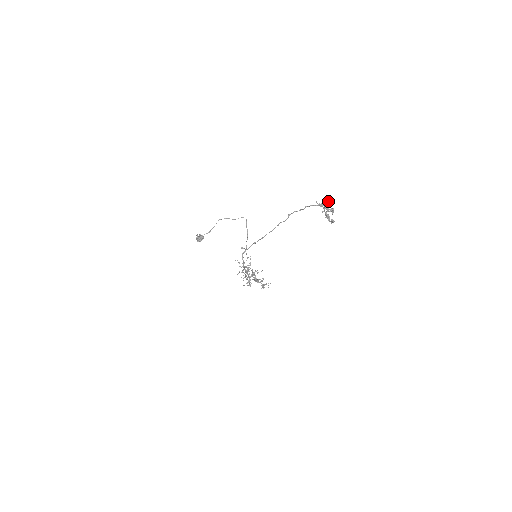
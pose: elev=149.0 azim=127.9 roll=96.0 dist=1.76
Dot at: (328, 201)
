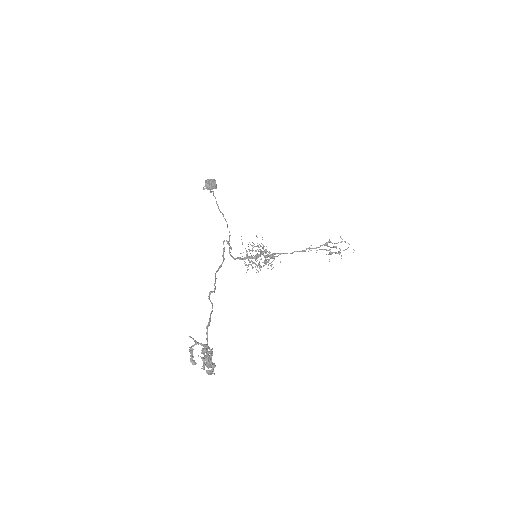
Dot at: (206, 351)
